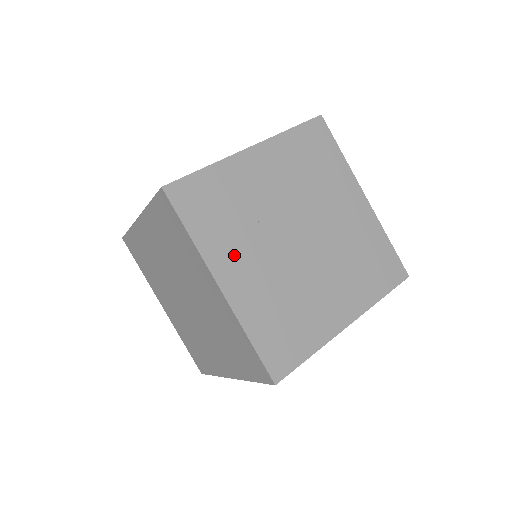
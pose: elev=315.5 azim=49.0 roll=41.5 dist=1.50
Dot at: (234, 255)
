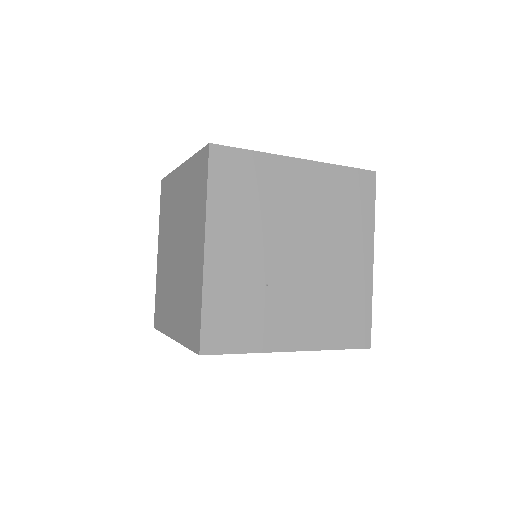
Dot at: (278, 324)
